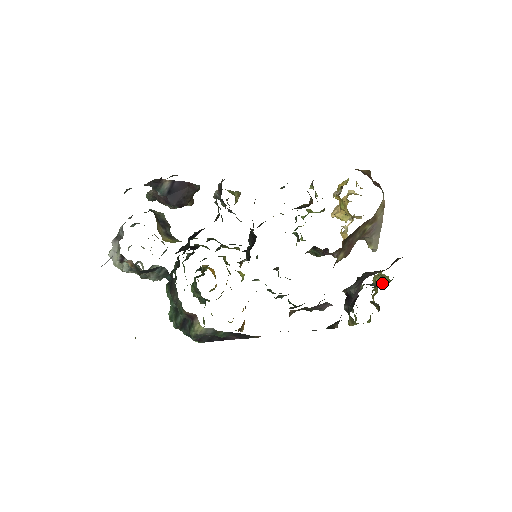
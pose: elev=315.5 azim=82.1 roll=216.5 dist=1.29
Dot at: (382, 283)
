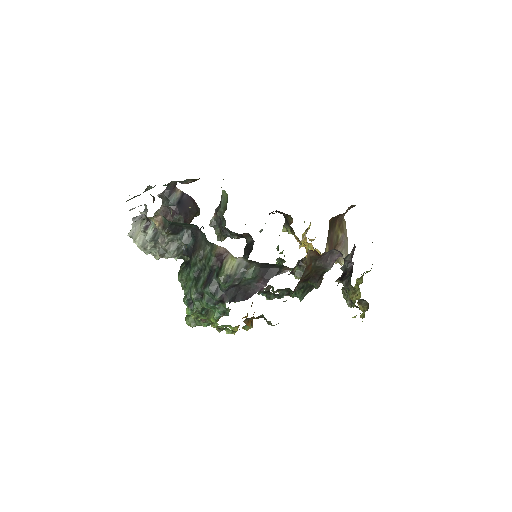
Dot at: occluded
